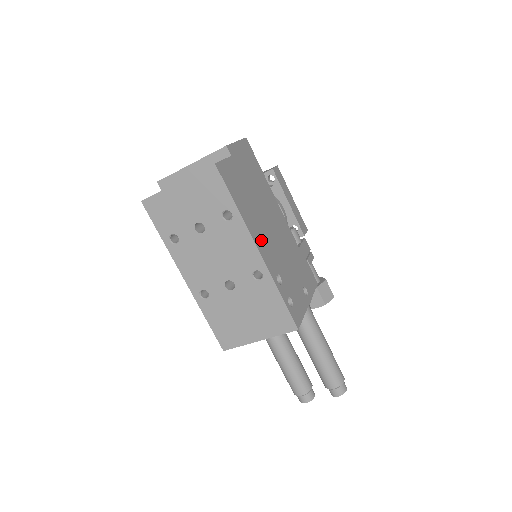
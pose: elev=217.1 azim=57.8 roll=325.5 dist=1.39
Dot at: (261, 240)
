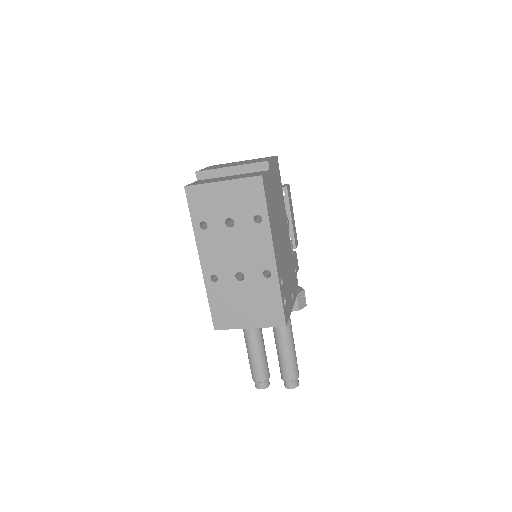
Dot at: (276, 246)
